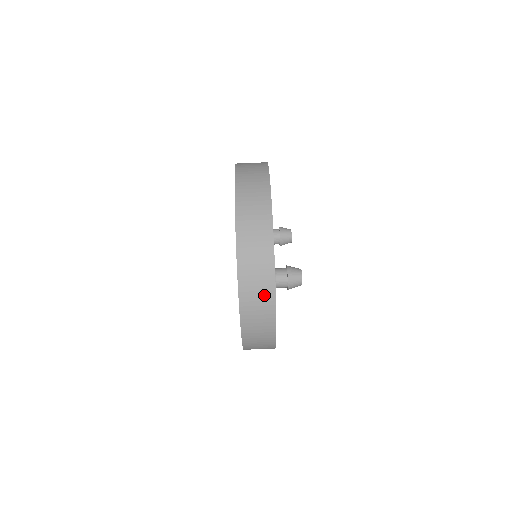
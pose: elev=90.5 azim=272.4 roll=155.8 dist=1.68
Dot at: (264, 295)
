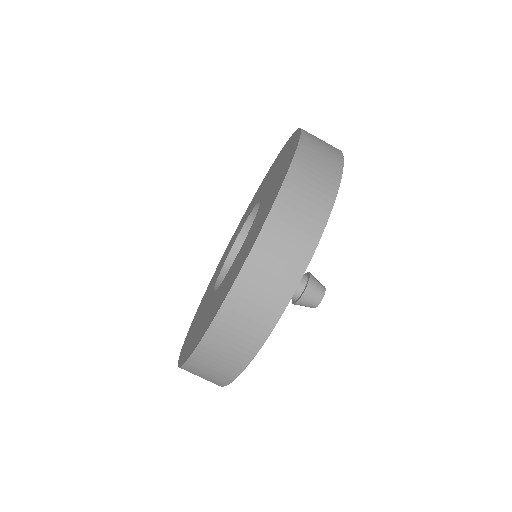
Dot at: (282, 277)
